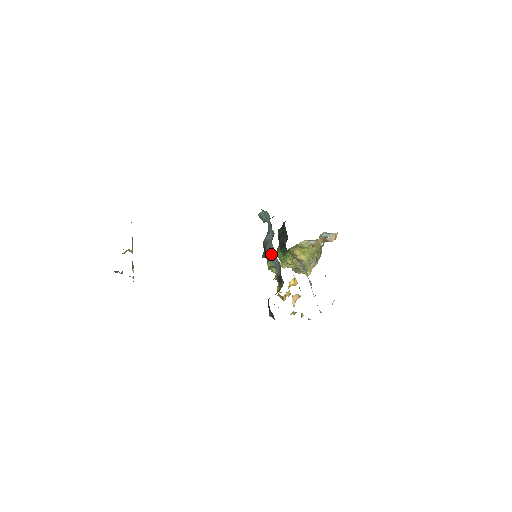
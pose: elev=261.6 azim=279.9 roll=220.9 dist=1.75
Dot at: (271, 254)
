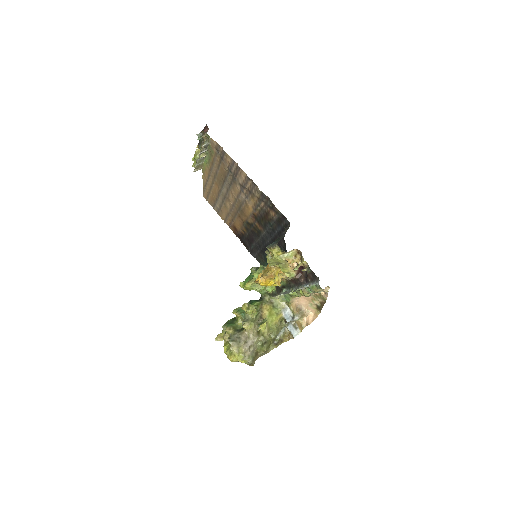
Dot at: occluded
